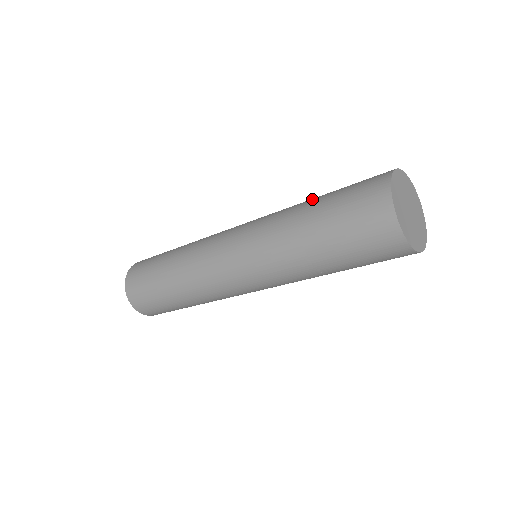
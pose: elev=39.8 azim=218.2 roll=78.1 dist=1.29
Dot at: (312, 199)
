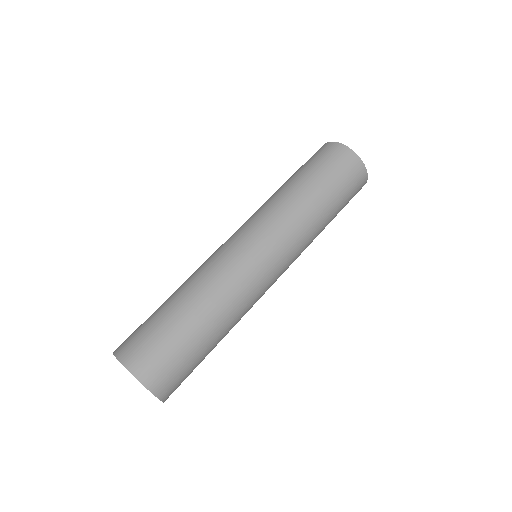
Dot at: (301, 186)
